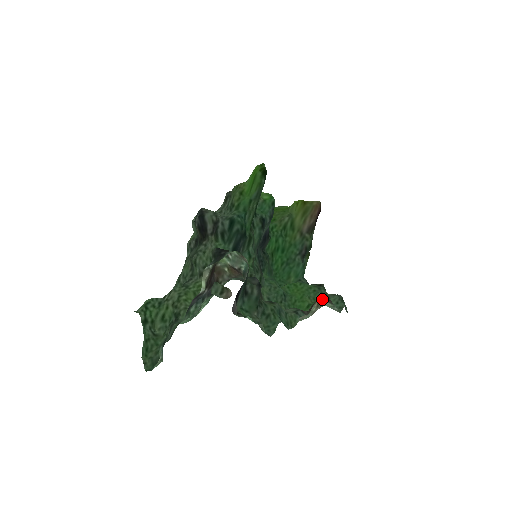
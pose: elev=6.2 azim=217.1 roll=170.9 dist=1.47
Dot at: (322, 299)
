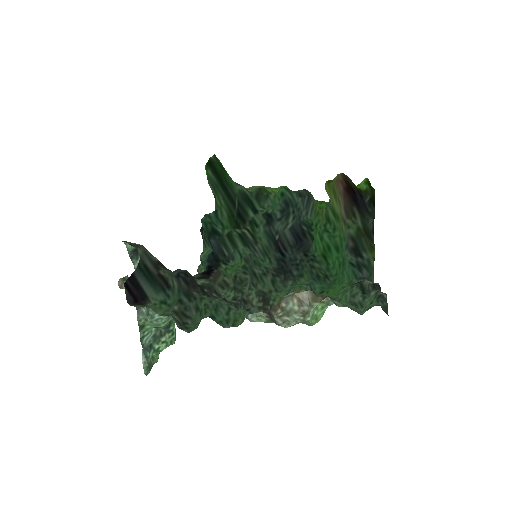
Dot at: (307, 293)
